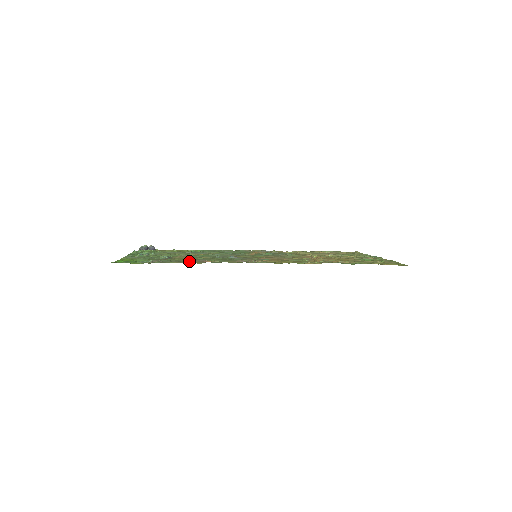
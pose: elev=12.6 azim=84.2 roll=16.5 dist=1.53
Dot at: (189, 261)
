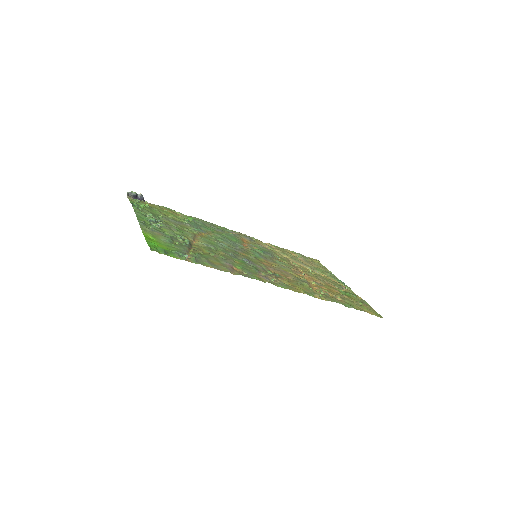
Dot at: (220, 264)
